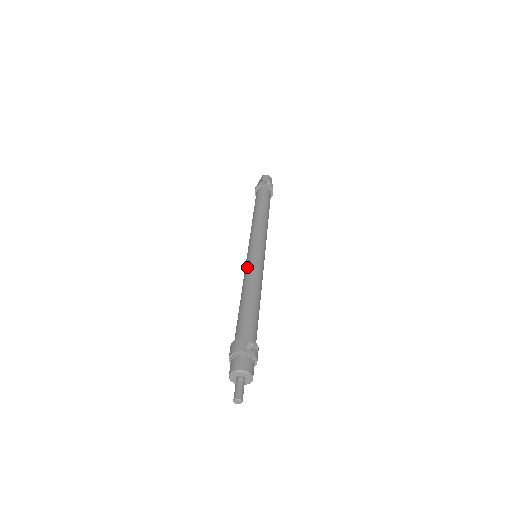
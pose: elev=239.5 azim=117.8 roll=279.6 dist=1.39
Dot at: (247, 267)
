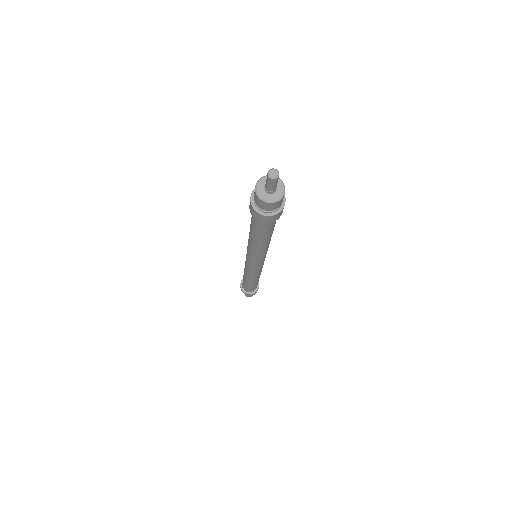
Dot at: (247, 247)
